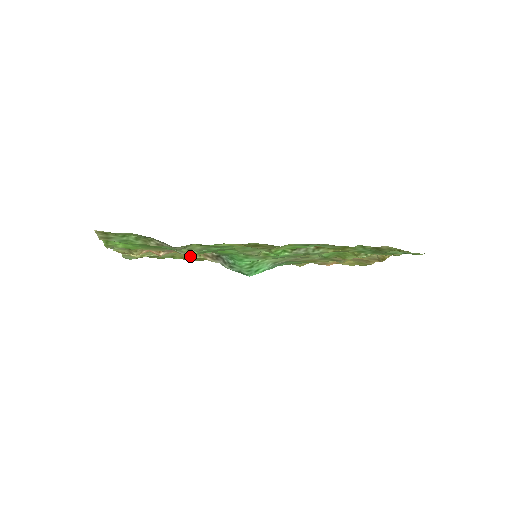
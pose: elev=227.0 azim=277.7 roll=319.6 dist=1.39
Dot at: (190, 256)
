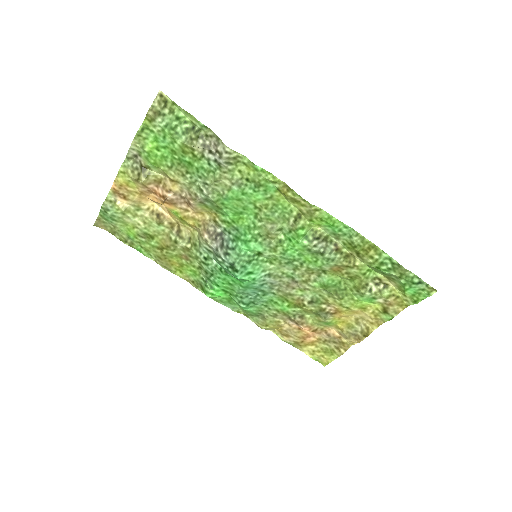
Dot at: (176, 239)
